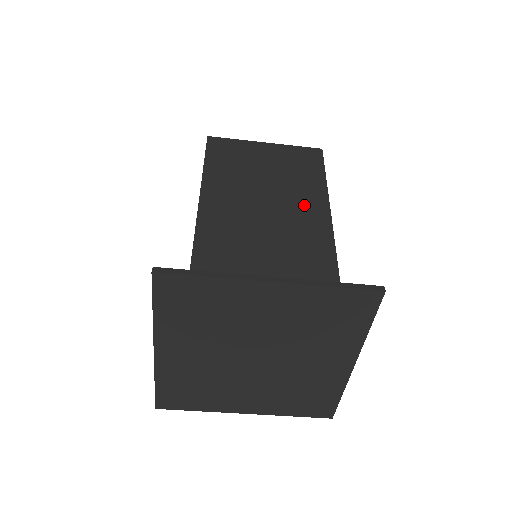
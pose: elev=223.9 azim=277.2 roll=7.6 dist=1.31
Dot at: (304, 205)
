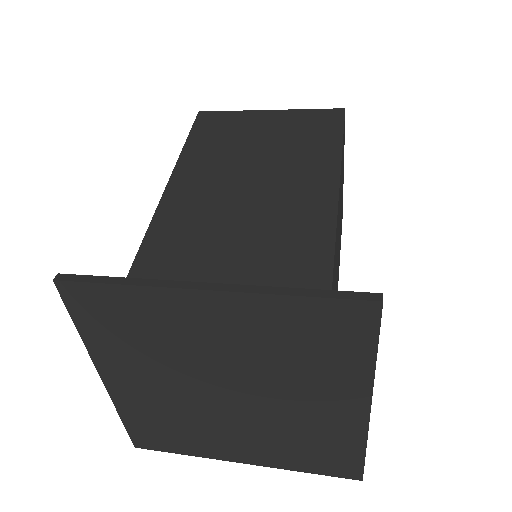
Dot at: (302, 183)
